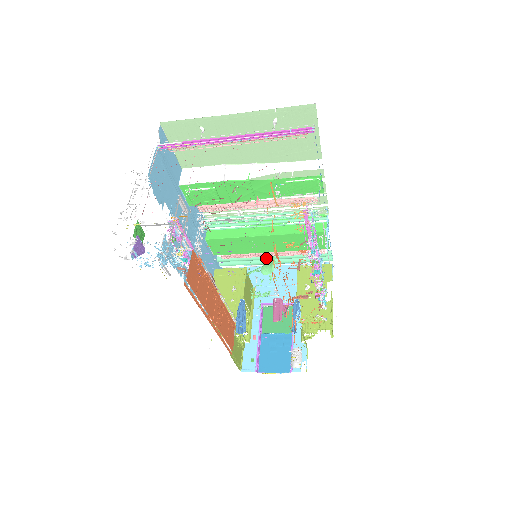
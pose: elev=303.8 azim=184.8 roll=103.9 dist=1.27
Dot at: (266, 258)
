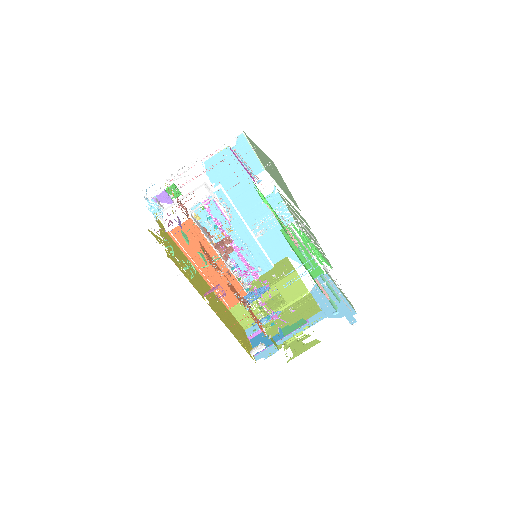
Dot at: occluded
